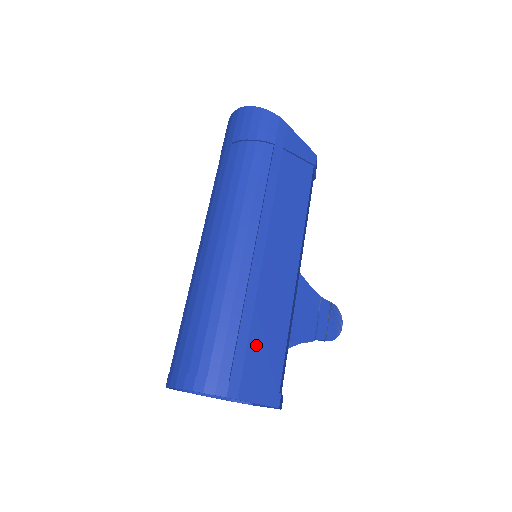
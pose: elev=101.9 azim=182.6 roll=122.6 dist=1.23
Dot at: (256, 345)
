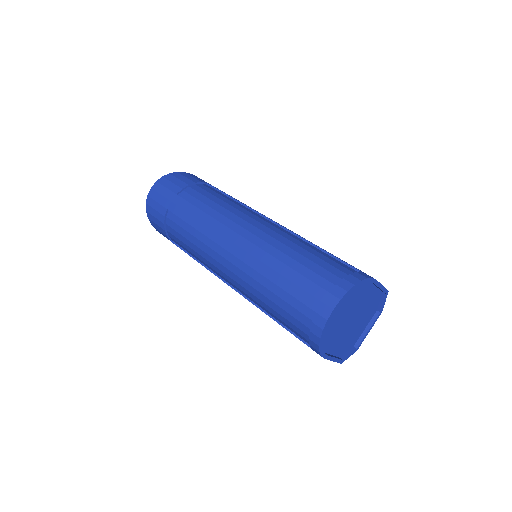
Dot at: occluded
